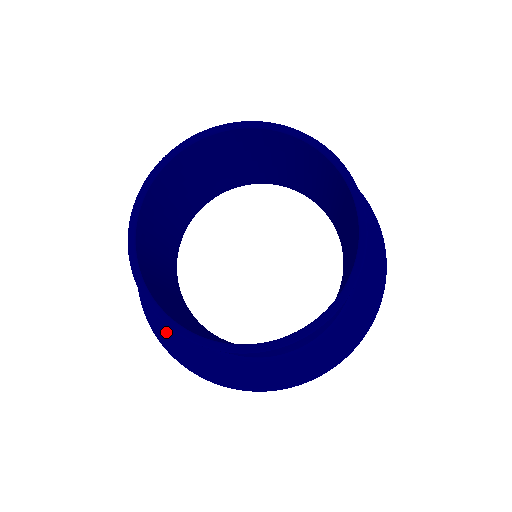
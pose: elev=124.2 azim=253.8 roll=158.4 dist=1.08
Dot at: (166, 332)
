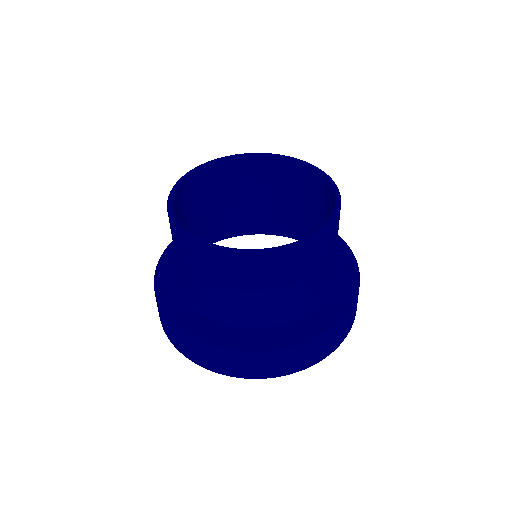
Dot at: (203, 333)
